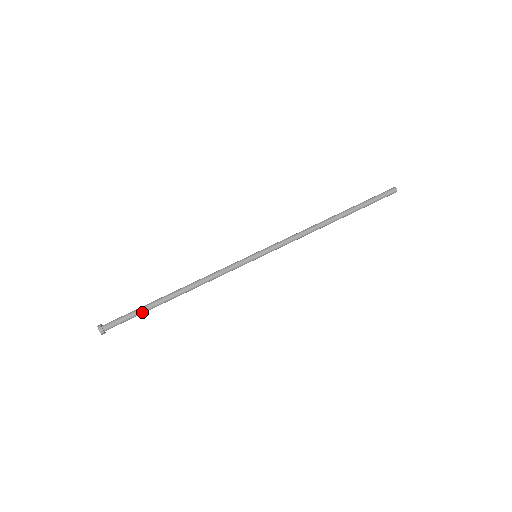
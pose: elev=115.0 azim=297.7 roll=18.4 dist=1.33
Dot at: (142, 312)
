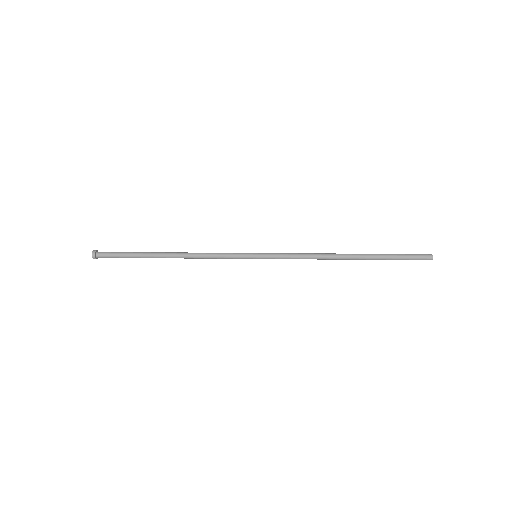
Dot at: (134, 253)
